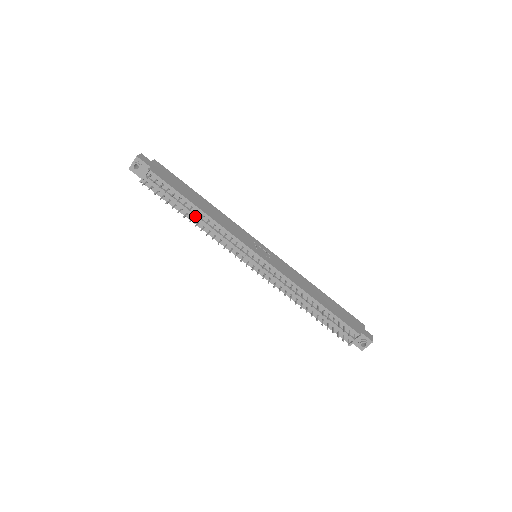
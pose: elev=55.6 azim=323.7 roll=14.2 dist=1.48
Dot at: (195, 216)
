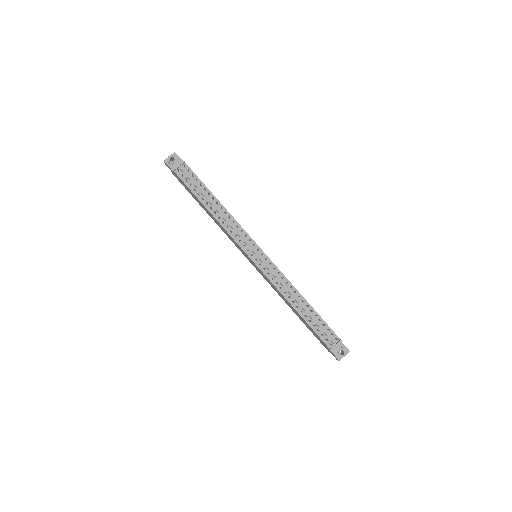
Dot at: (214, 206)
